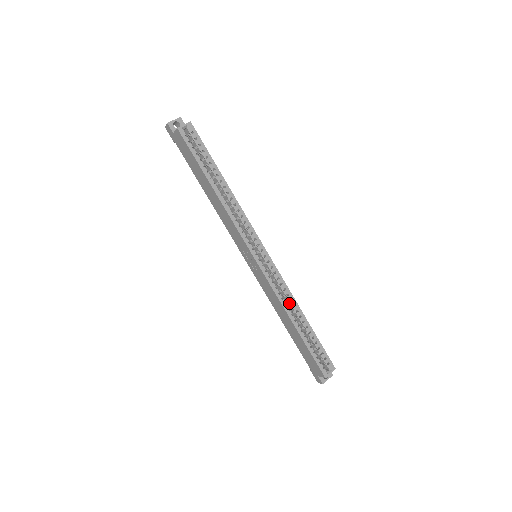
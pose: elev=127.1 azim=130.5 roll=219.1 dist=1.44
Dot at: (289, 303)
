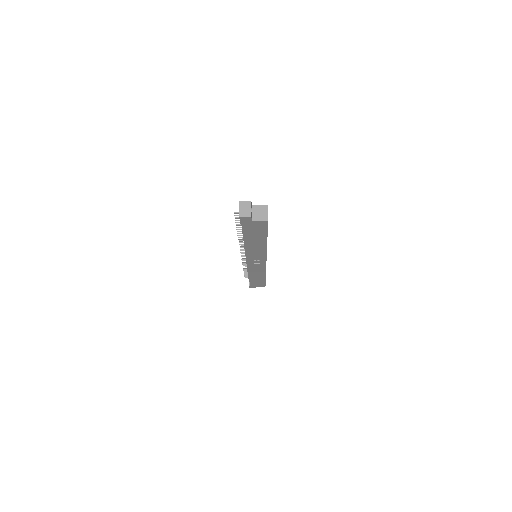
Dot at: occluded
